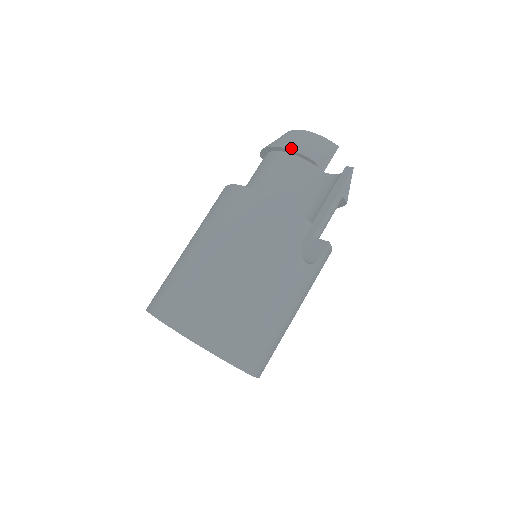
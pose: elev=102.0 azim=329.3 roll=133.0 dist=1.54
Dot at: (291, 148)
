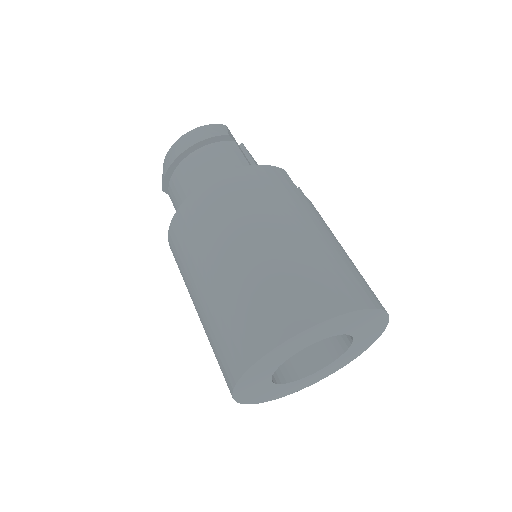
Dot at: (200, 140)
